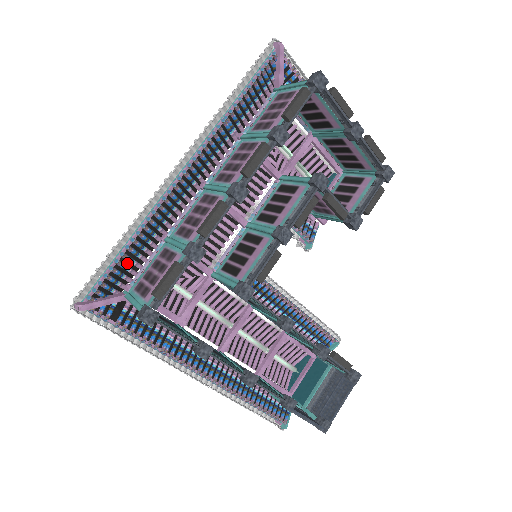
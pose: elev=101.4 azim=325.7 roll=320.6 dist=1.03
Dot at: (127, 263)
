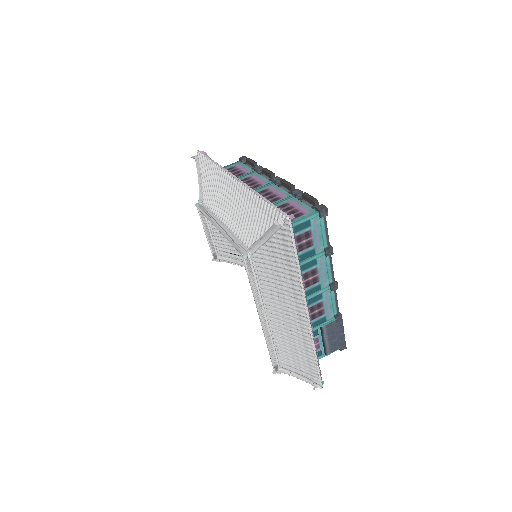
Dot at: occluded
